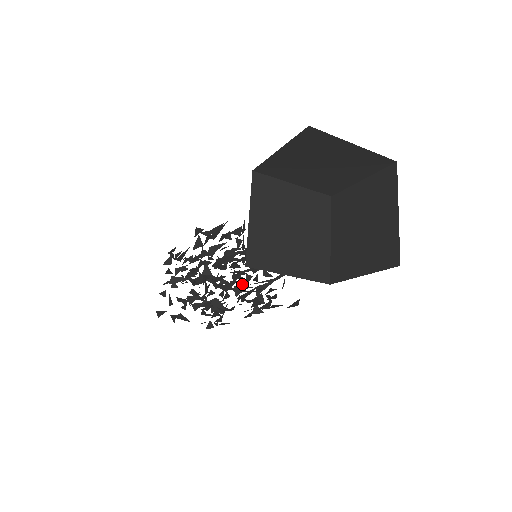
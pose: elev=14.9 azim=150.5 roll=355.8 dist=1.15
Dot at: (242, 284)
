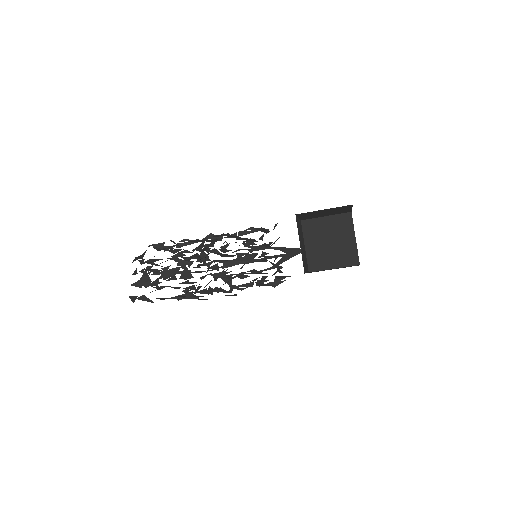
Dot at: (188, 296)
